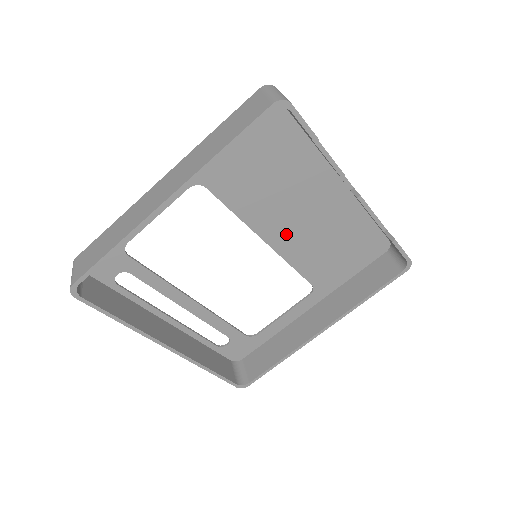
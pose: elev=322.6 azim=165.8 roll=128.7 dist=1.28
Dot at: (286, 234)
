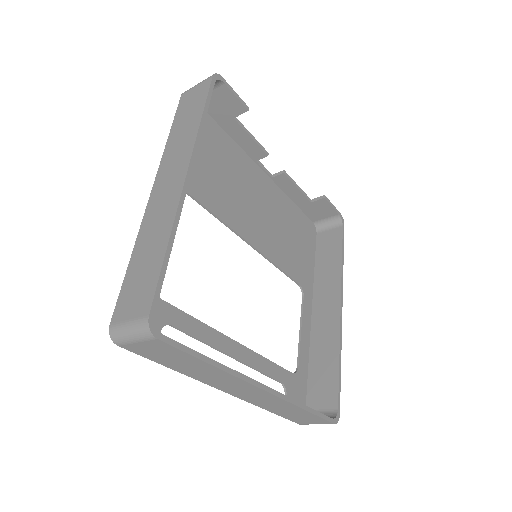
Dot at: (259, 232)
